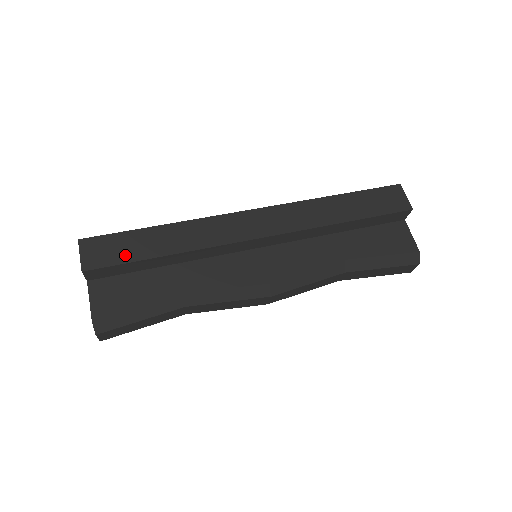
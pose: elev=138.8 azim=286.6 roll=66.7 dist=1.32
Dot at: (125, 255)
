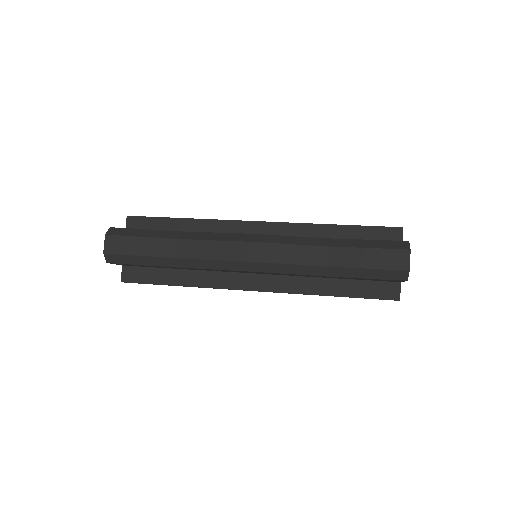
Dot at: occluded
